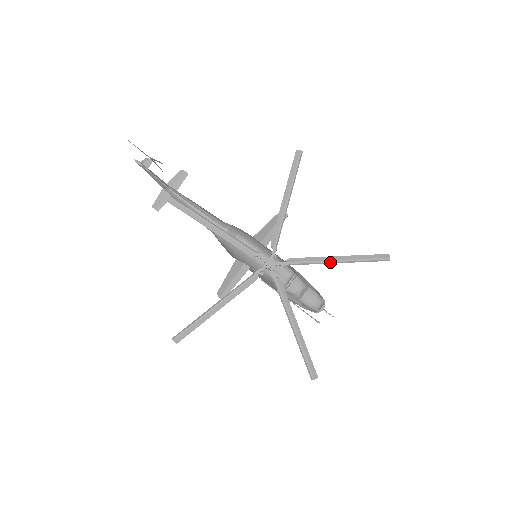
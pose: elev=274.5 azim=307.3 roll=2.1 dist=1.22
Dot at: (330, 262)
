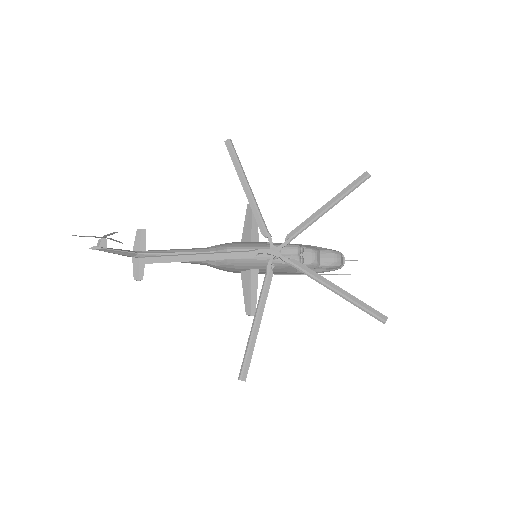
Dot at: (323, 213)
